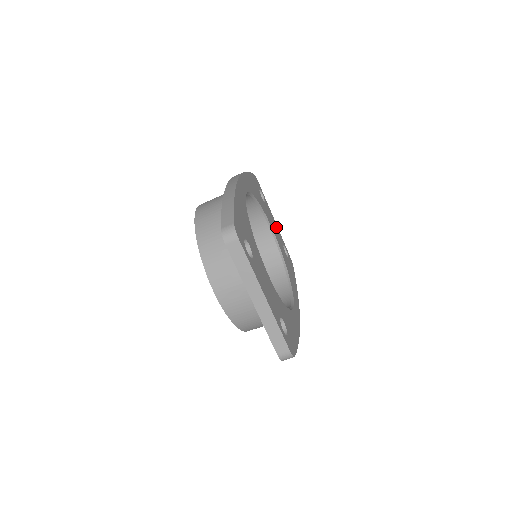
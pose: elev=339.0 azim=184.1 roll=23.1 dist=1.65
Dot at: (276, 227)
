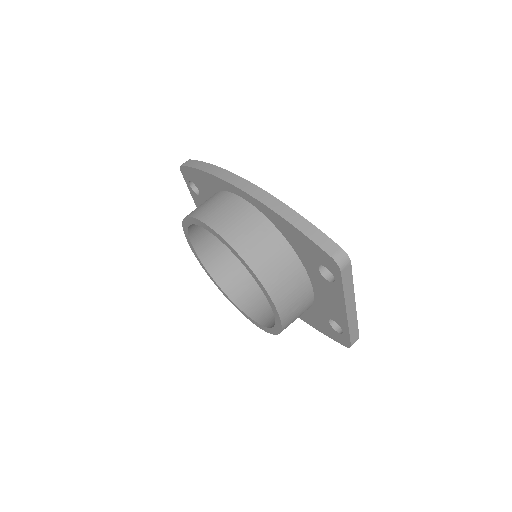
Dot at: occluded
